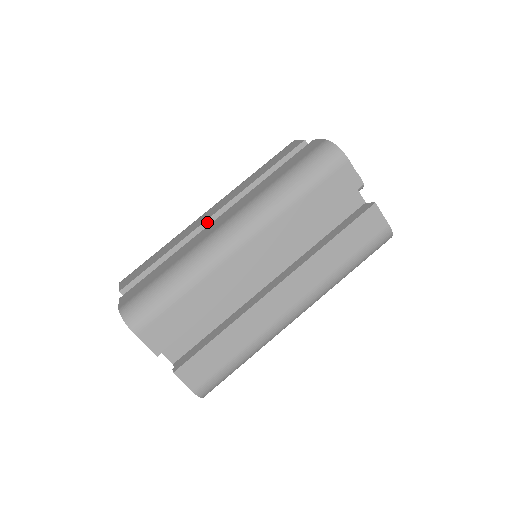
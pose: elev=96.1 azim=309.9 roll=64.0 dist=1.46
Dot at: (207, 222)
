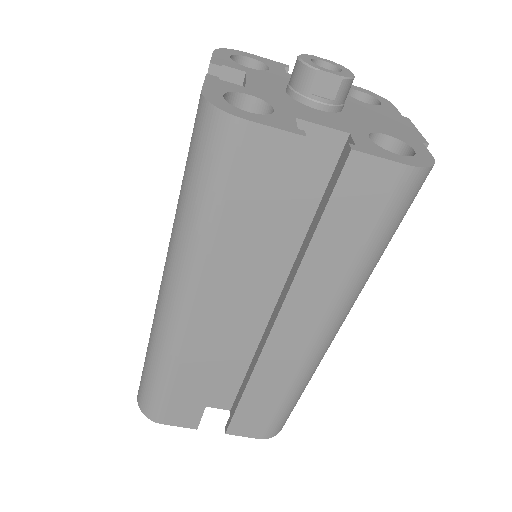
Dot at: occluded
